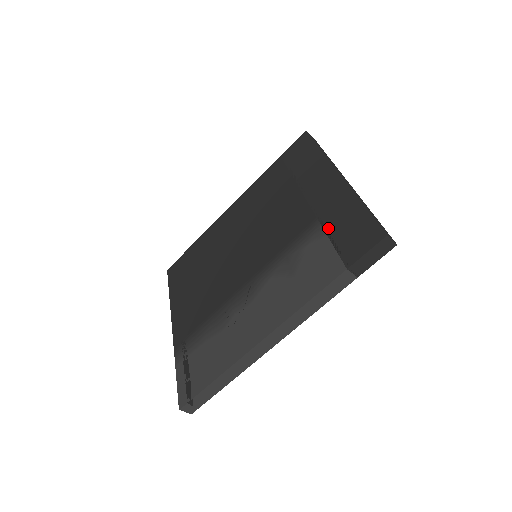
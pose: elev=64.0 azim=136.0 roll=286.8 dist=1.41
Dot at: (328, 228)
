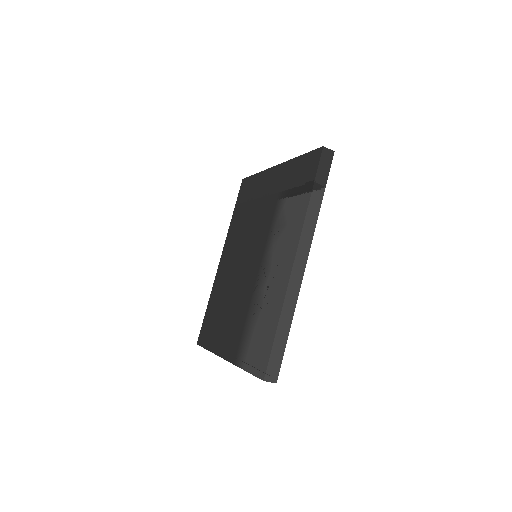
Dot at: (289, 186)
